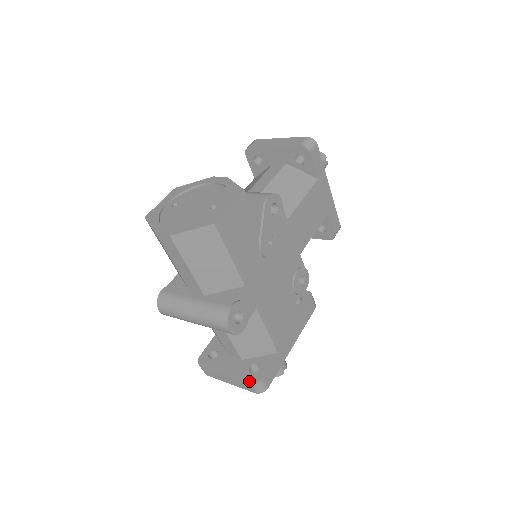
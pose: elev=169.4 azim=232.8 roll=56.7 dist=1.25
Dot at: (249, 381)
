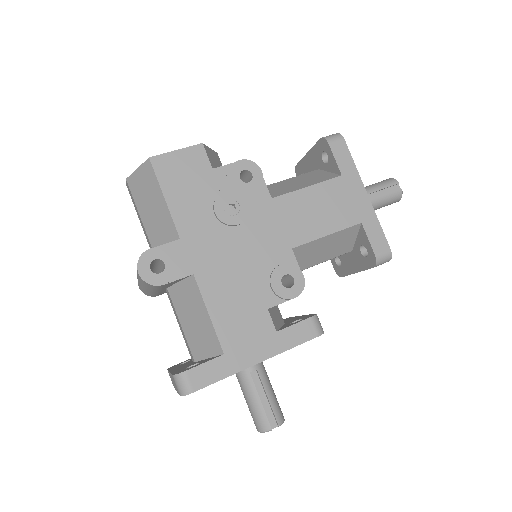
Dot at: (174, 373)
